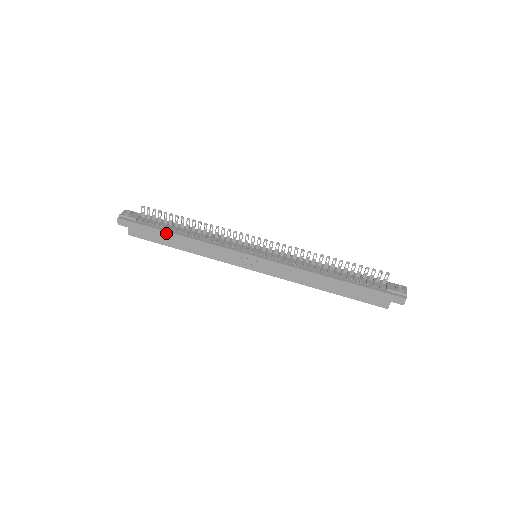
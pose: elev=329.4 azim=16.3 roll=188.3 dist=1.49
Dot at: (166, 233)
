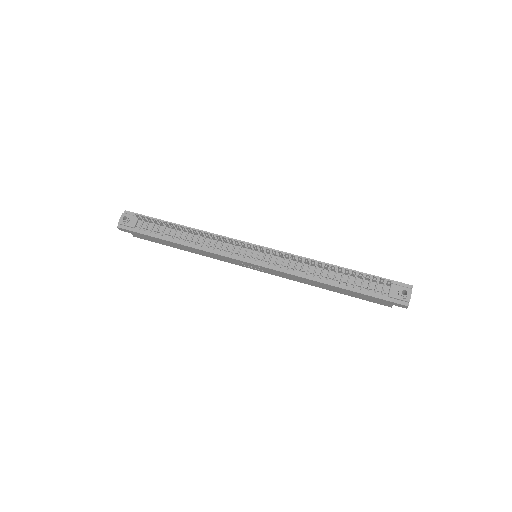
Dot at: (165, 241)
